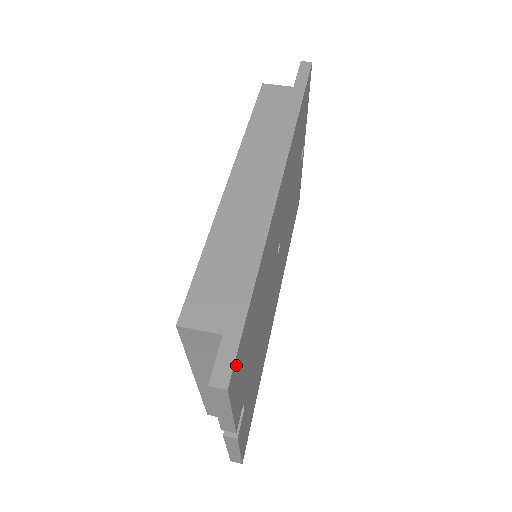
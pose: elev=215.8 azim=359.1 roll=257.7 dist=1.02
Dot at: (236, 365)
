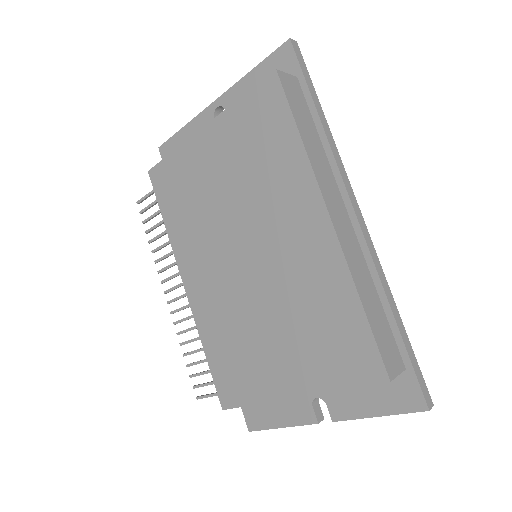
Dot at: occluded
